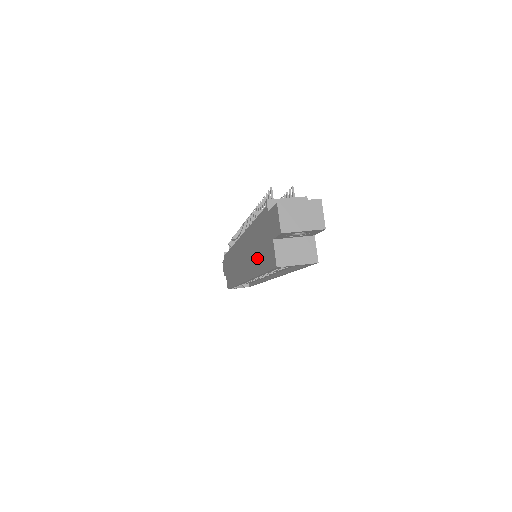
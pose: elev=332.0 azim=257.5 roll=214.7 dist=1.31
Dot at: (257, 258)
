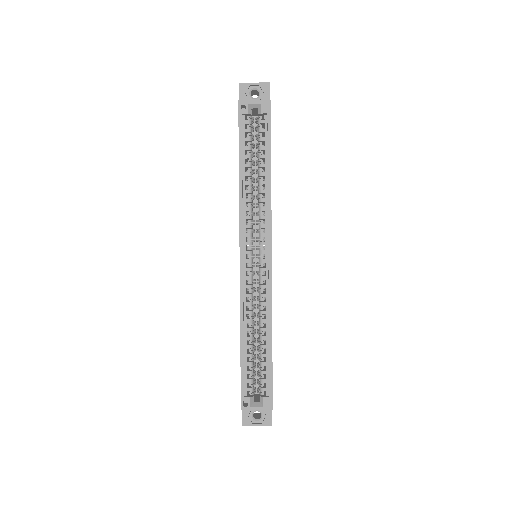
Dot at: occluded
